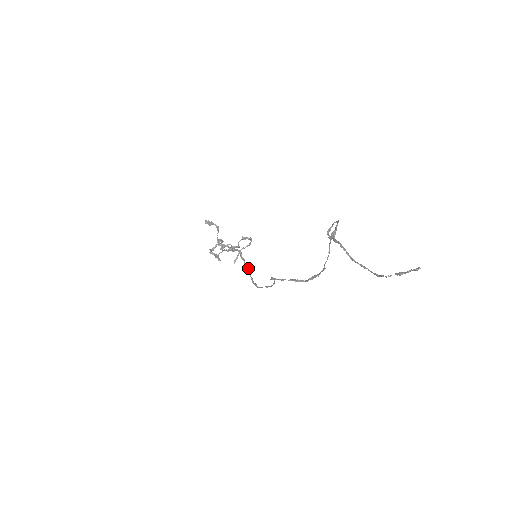
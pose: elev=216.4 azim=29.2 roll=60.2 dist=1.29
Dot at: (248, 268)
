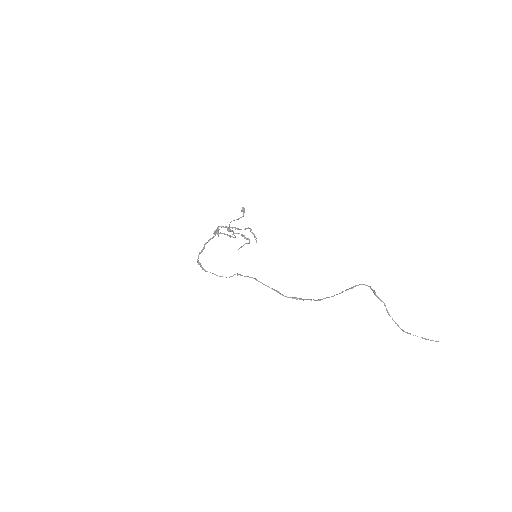
Dot at: (202, 250)
